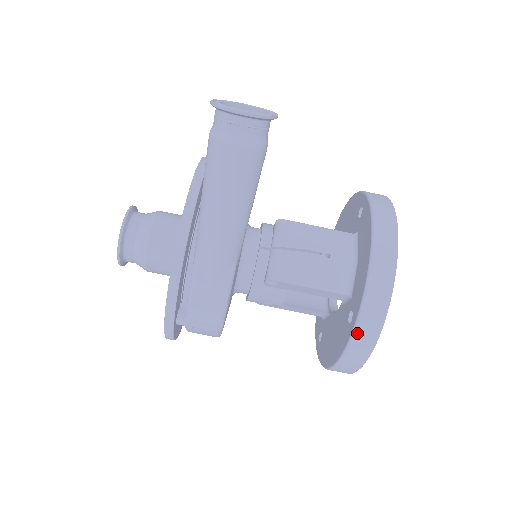
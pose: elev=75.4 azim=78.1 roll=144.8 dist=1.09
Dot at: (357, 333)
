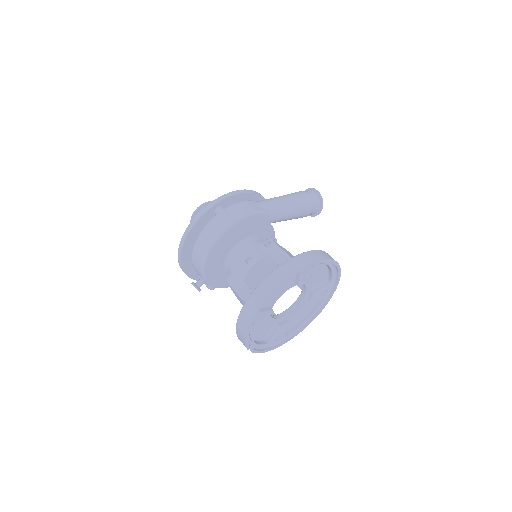
Dot at: (306, 253)
